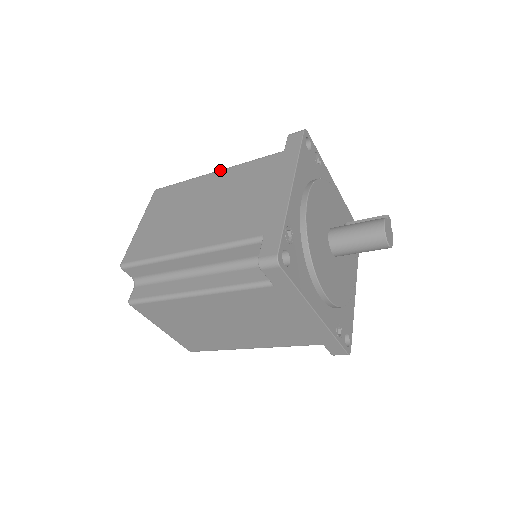
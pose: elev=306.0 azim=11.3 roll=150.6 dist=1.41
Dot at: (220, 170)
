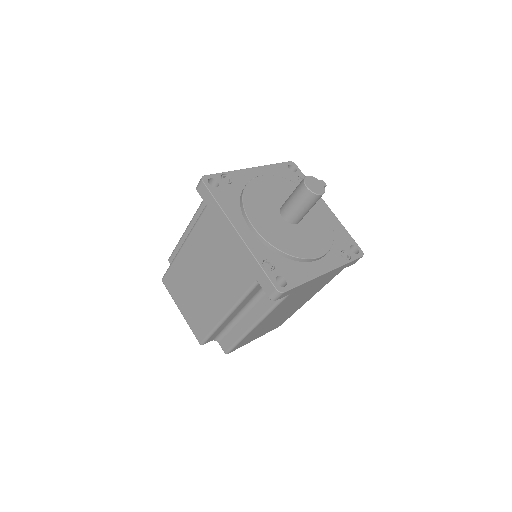
Dot at: occluded
